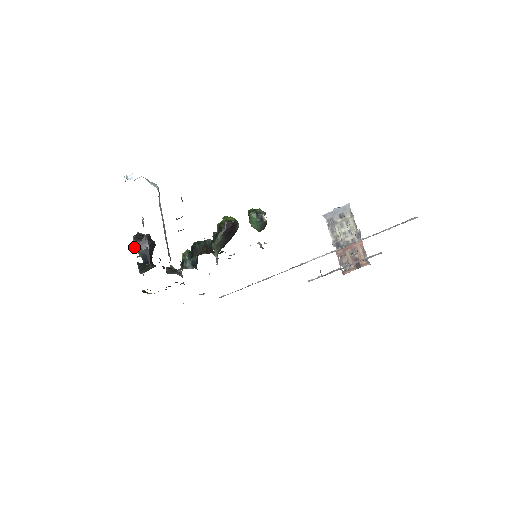
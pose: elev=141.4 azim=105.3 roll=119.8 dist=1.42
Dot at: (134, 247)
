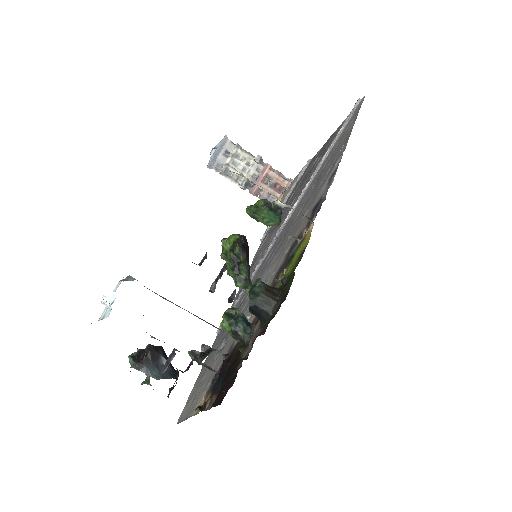
Dot at: occluded
